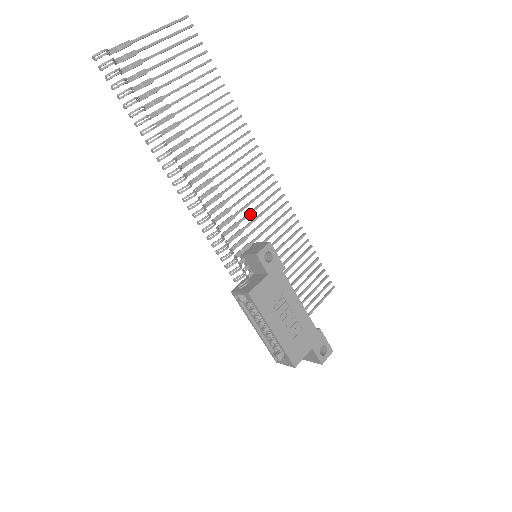
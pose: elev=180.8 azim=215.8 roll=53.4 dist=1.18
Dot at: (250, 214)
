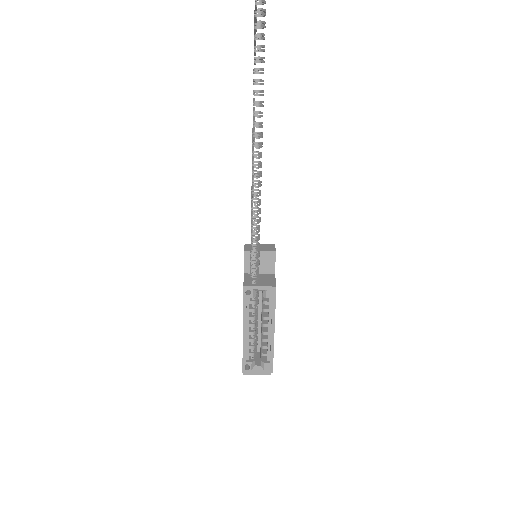
Dot at: occluded
